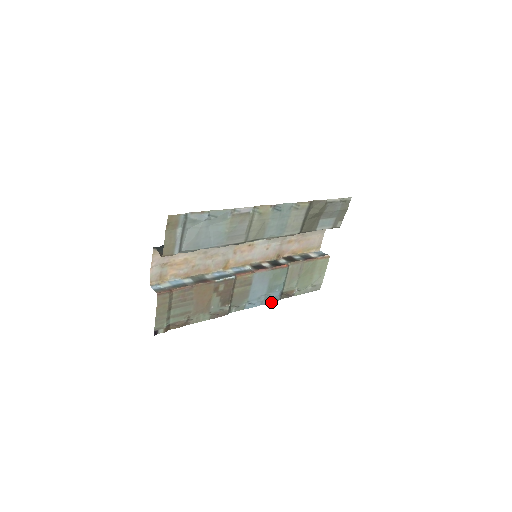
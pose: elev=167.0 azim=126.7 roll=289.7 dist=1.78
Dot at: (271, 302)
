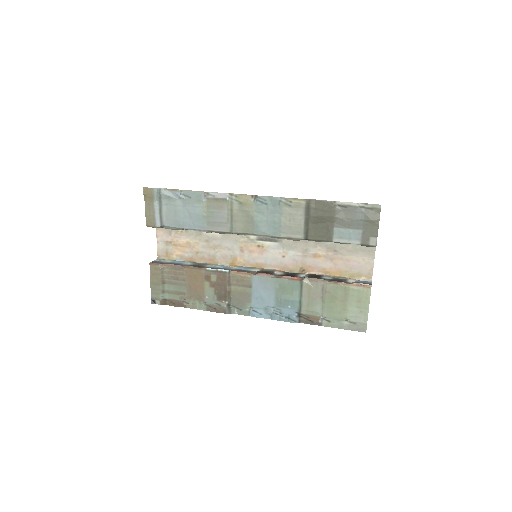
Dot at: (285, 320)
